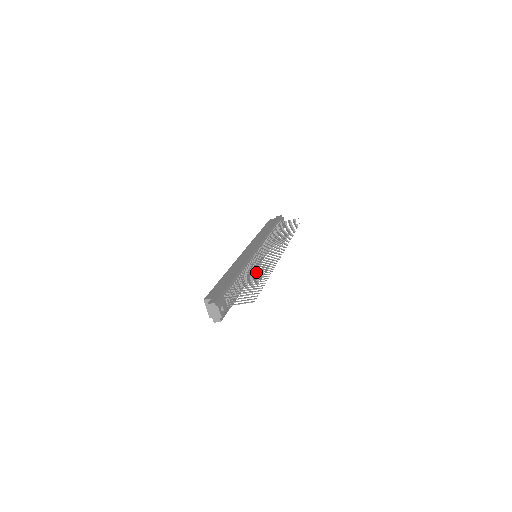
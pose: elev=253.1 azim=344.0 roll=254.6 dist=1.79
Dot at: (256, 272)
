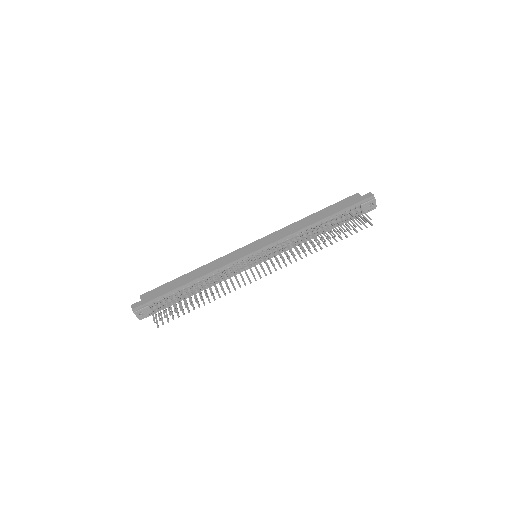
Dot at: occluded
